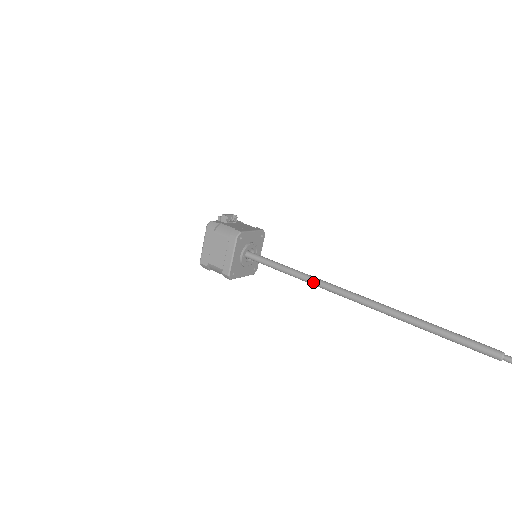
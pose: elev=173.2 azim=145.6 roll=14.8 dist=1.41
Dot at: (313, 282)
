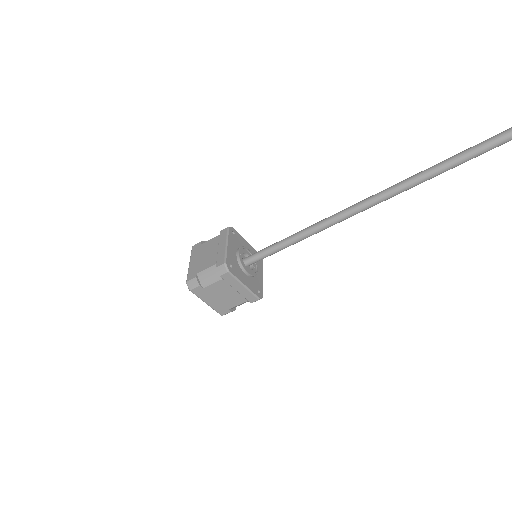
Dot at: (329, 218)
